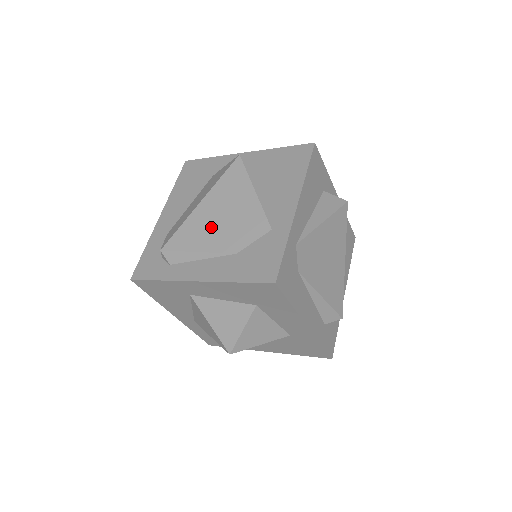
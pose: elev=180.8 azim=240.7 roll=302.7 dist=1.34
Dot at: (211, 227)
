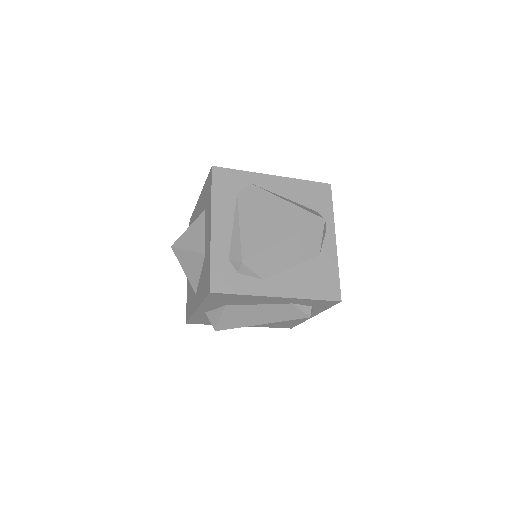
Dot at: occluded
